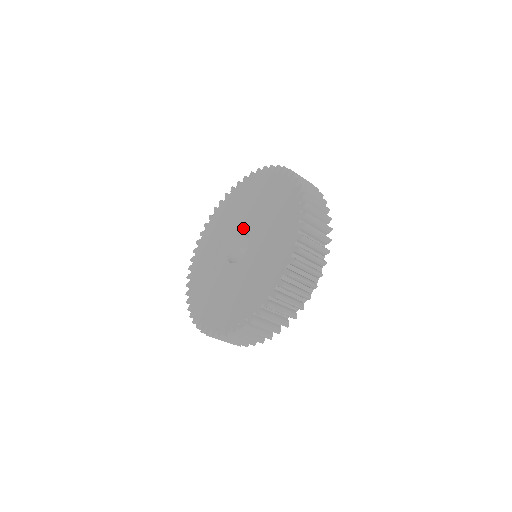
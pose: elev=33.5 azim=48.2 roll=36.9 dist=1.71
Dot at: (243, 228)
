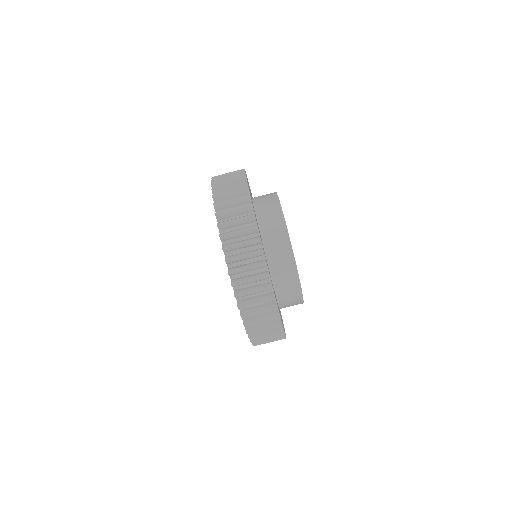
Dot at: occluded
